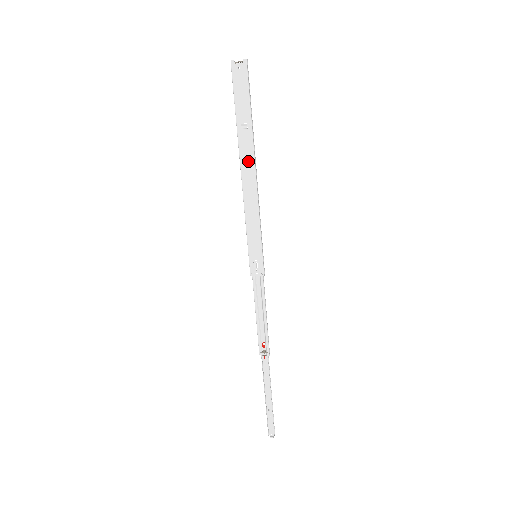
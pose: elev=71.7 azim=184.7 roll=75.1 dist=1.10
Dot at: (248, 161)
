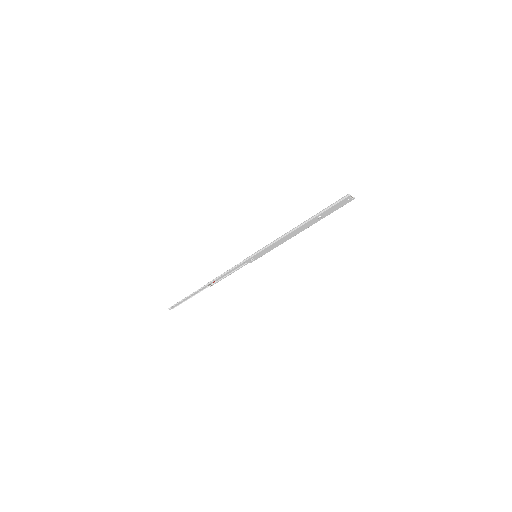
Dot at: (303, 228)
